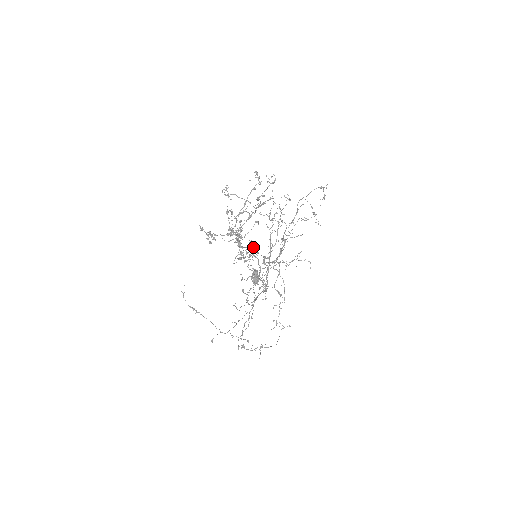
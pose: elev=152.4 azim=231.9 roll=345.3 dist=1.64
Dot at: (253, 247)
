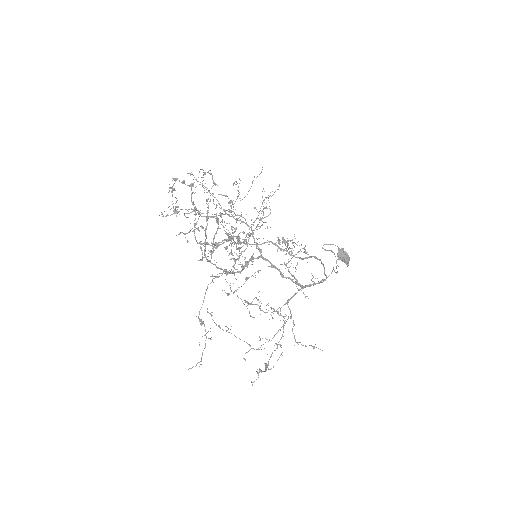
Dot at: (278, 237)
